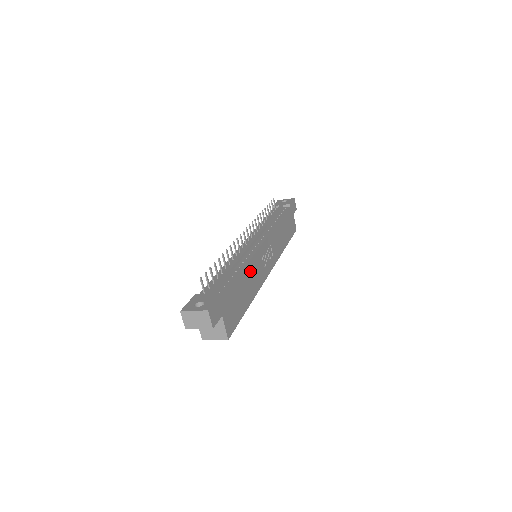
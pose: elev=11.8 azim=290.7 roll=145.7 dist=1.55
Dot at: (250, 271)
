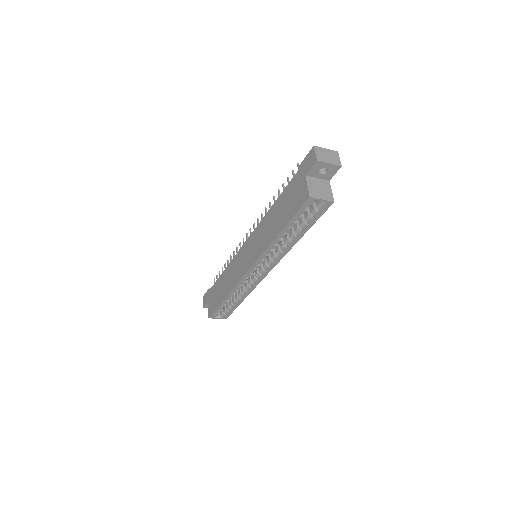
Dot at: occluded
